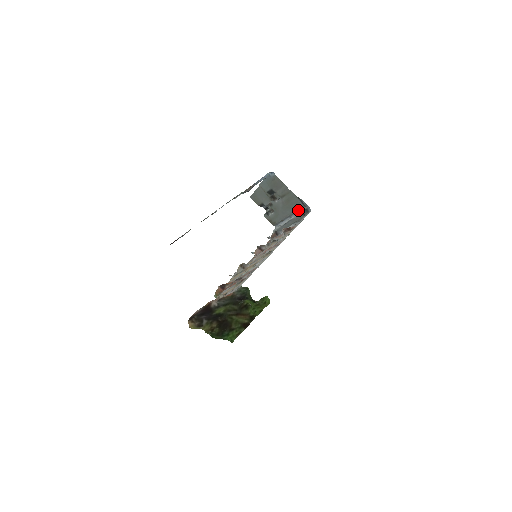
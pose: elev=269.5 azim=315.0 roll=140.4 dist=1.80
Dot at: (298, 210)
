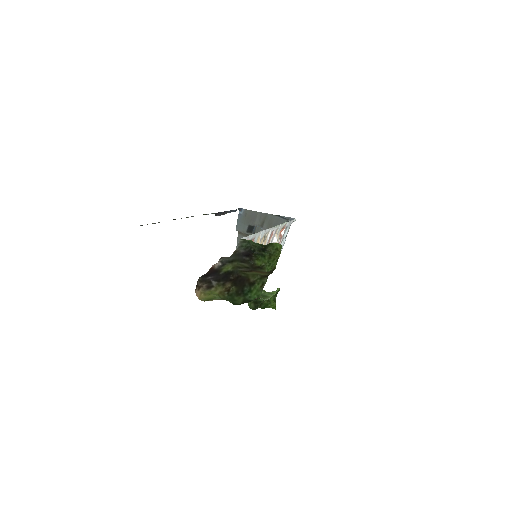
Dot at: occluded
